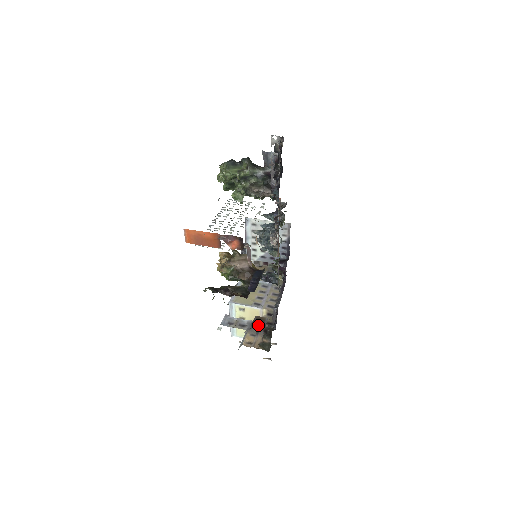
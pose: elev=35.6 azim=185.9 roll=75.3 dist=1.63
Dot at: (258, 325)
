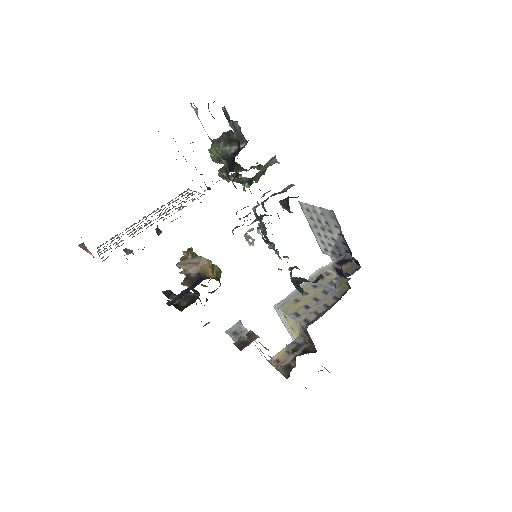
Dot at: (241, 343)
